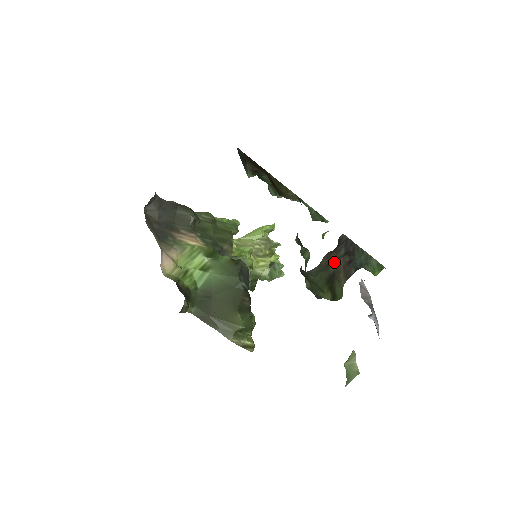
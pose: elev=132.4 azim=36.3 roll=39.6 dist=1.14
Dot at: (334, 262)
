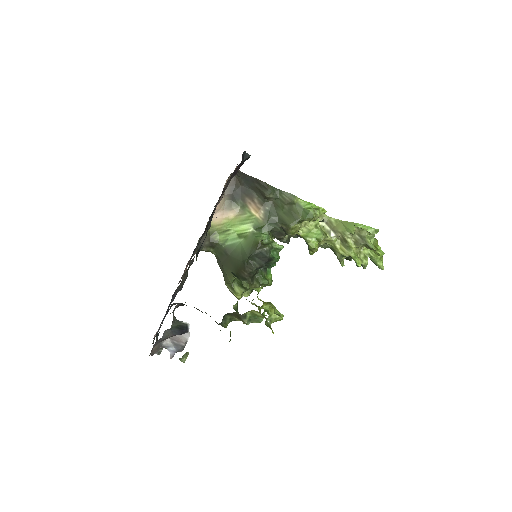
Dot at: occluded
